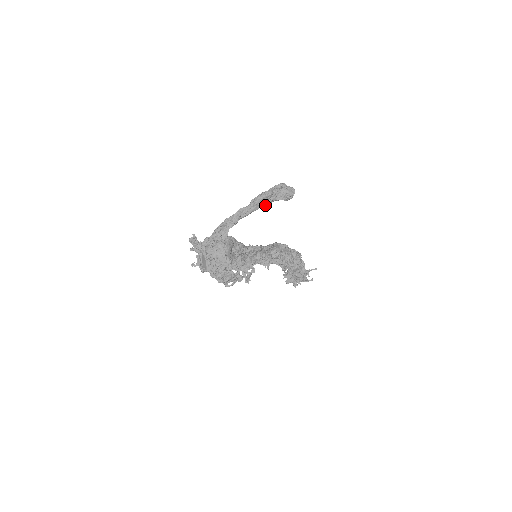
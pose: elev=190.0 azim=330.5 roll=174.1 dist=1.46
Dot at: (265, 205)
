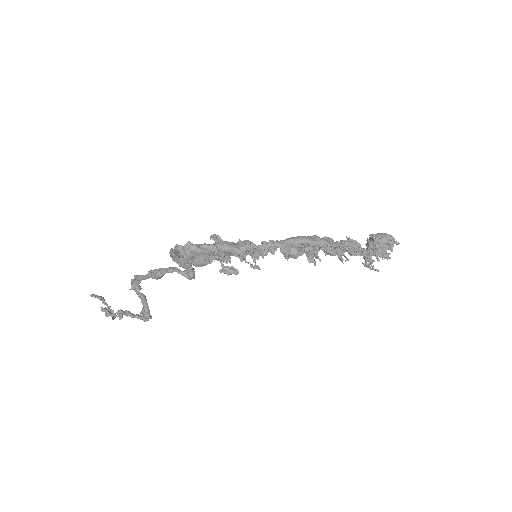
Dot at: occluded
